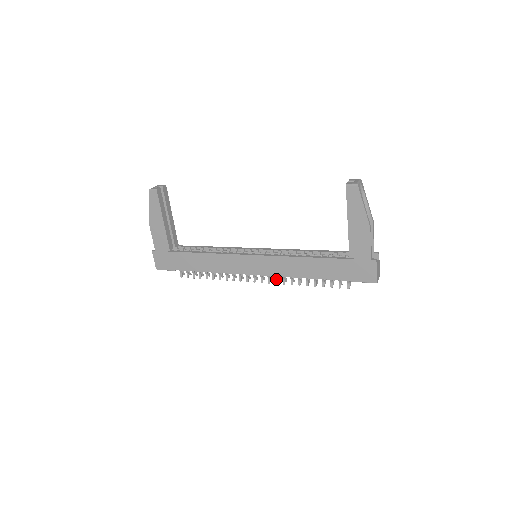
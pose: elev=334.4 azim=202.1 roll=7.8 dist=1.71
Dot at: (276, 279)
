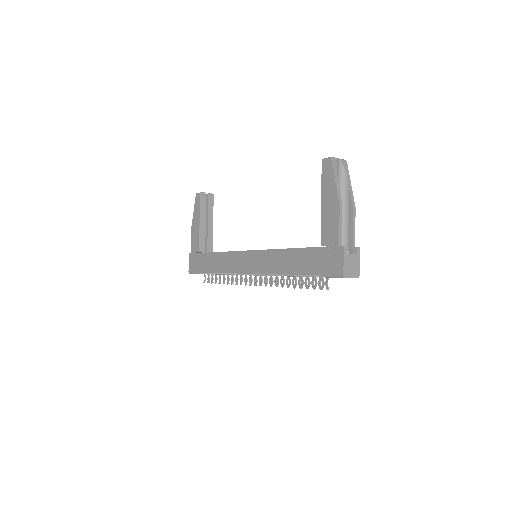
Dot at: (266, 281)
